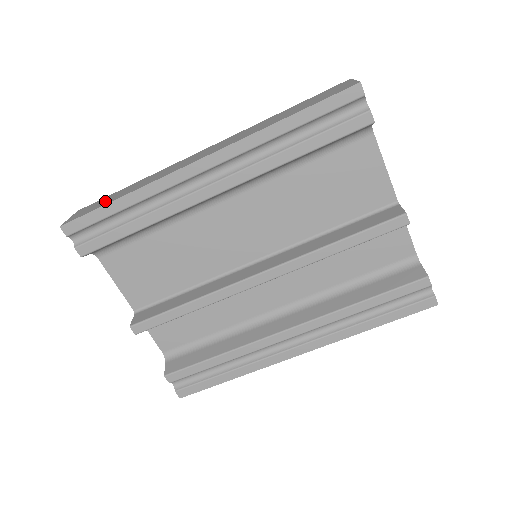
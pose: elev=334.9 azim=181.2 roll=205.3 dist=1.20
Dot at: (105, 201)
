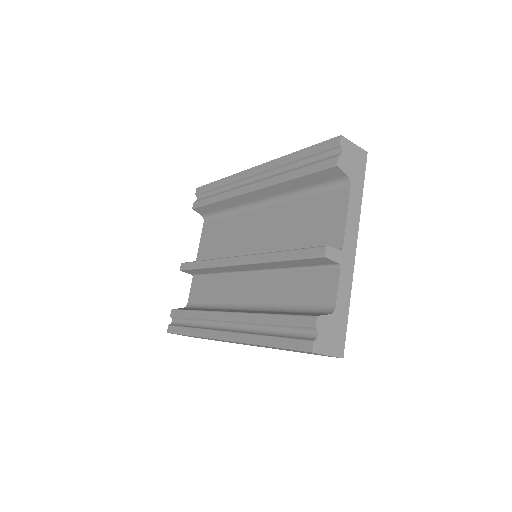
Dot at: occluded
